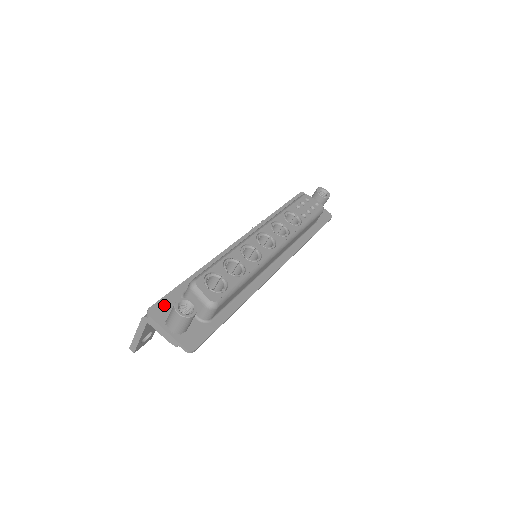
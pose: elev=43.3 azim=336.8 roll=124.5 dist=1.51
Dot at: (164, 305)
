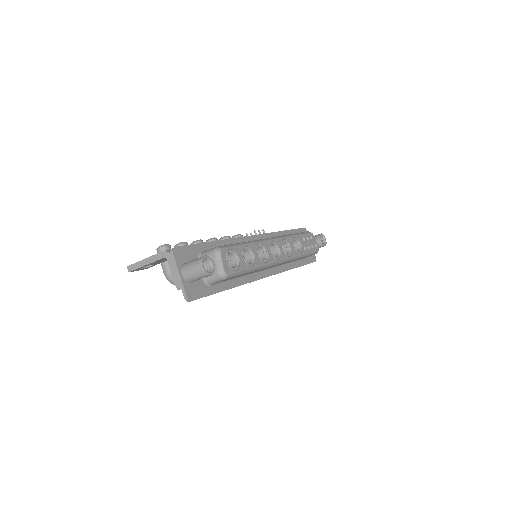
Dot at: (186, 252)
